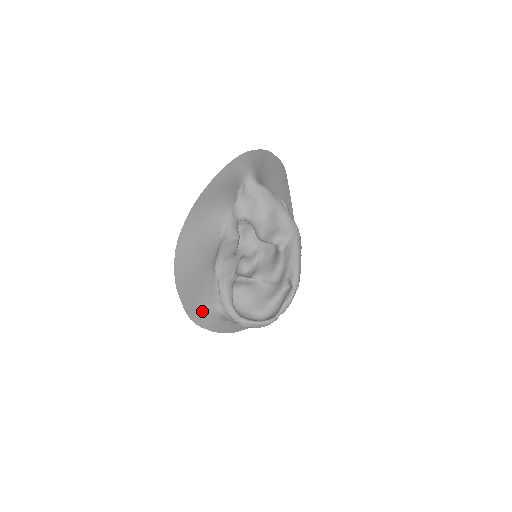
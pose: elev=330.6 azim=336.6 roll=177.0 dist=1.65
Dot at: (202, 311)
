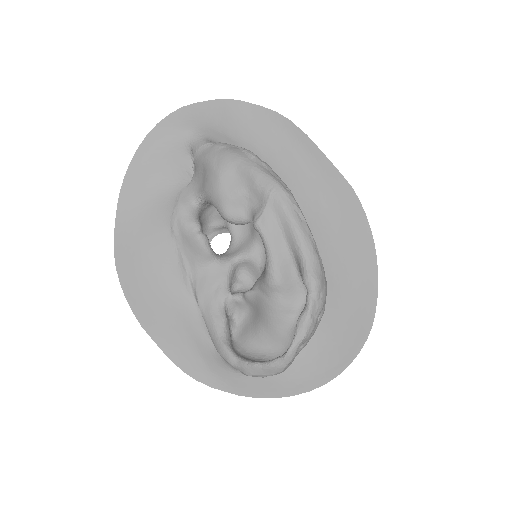
Dot at: (199, 359)
